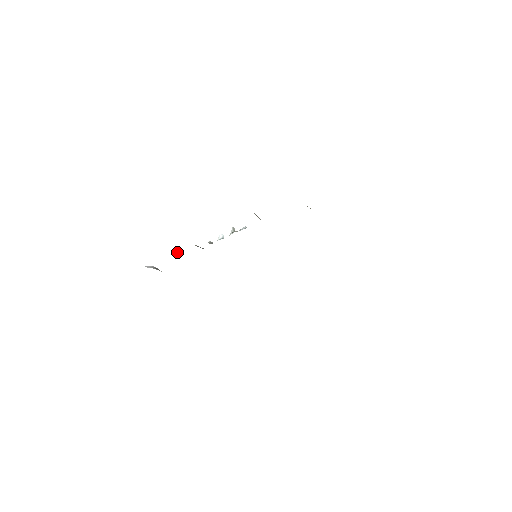
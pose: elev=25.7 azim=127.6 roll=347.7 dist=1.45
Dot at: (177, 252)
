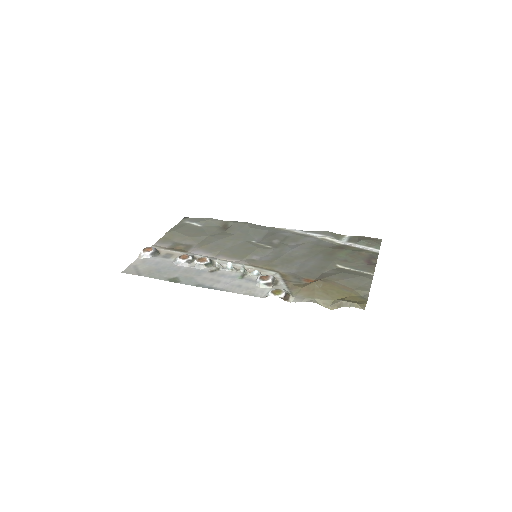
Dot at: (182, 262)
